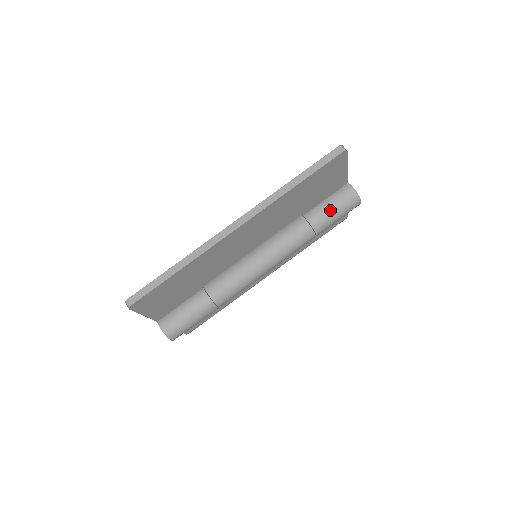
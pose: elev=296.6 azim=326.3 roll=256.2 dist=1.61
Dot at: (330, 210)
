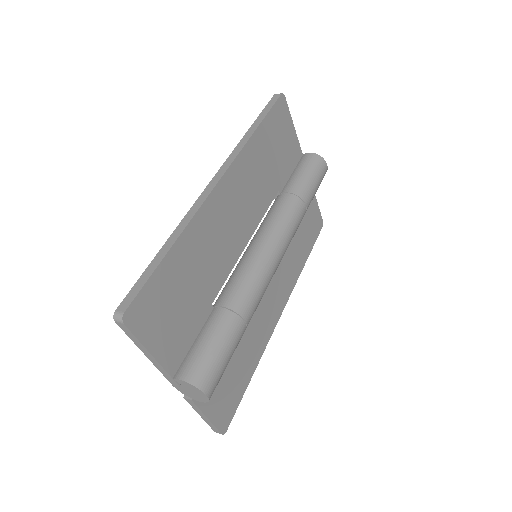
Dot at: (303, 176)
